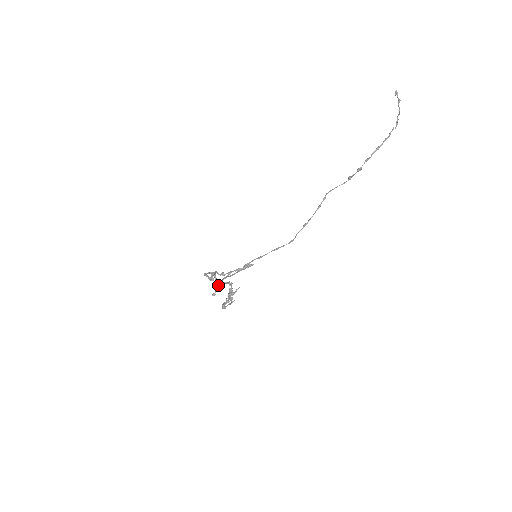
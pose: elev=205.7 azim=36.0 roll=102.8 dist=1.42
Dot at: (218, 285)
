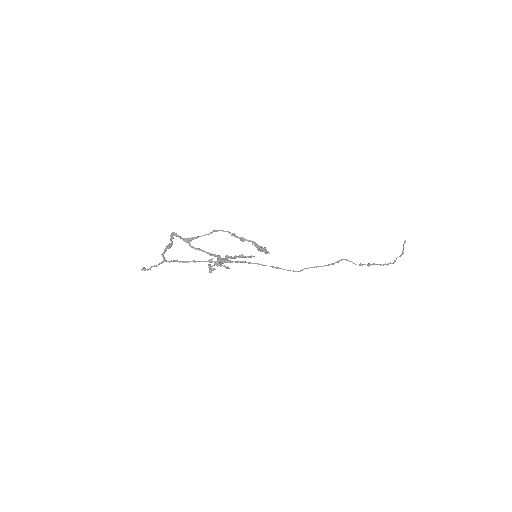
Dot at: (162, 262)
